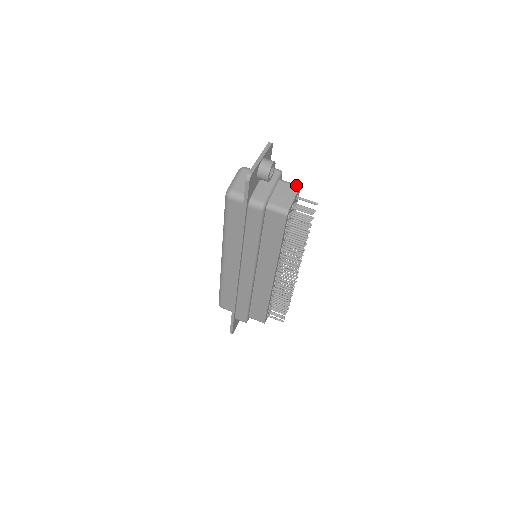
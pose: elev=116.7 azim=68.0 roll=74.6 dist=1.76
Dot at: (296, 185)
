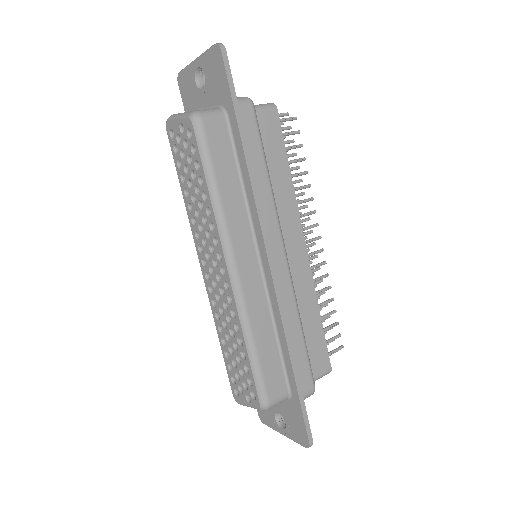
Dot at: occluded
